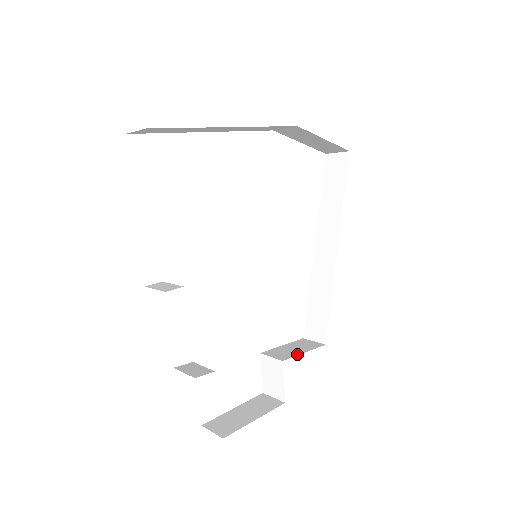
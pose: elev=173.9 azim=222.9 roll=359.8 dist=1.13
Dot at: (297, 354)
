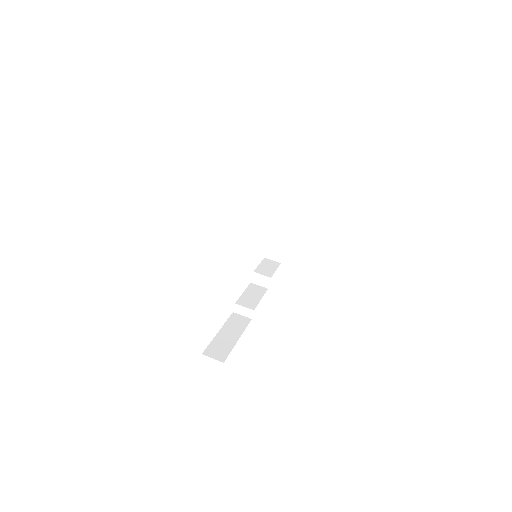
Dot at: (288, 218)
